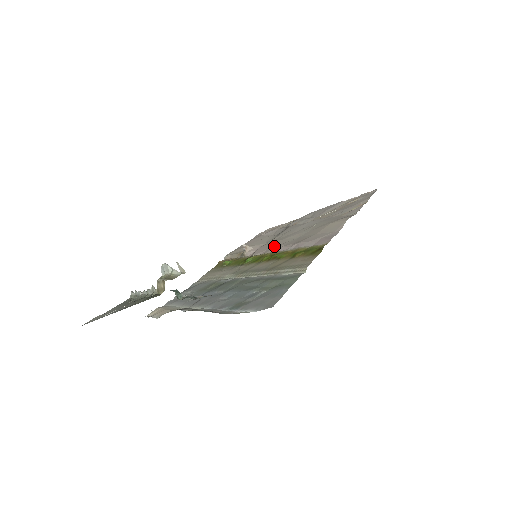
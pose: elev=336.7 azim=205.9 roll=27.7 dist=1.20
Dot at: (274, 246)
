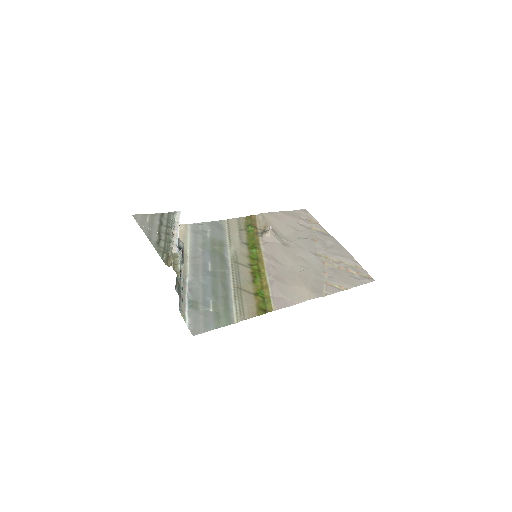
Dot at: (275, 256)
